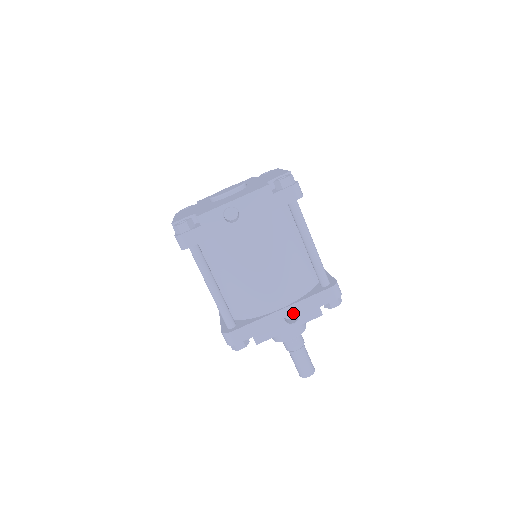
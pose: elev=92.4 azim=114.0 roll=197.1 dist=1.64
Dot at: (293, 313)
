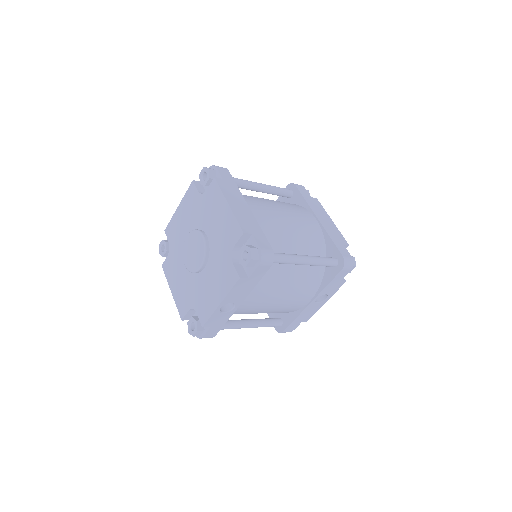
Dot at: occluded
